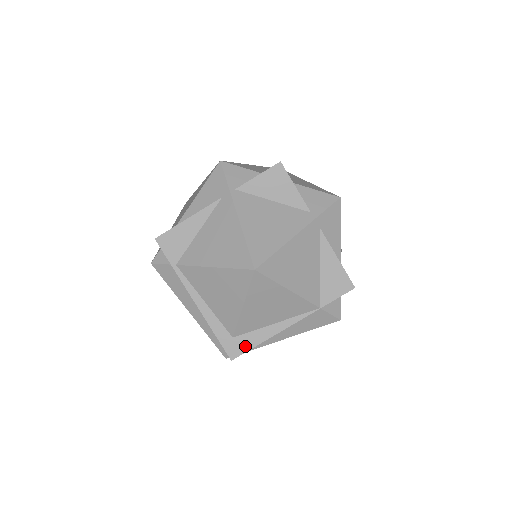
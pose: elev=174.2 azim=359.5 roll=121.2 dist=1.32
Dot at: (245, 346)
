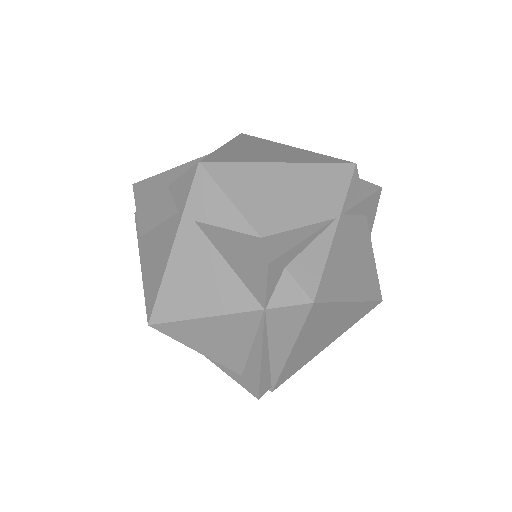
Dot at: (254, 381)
